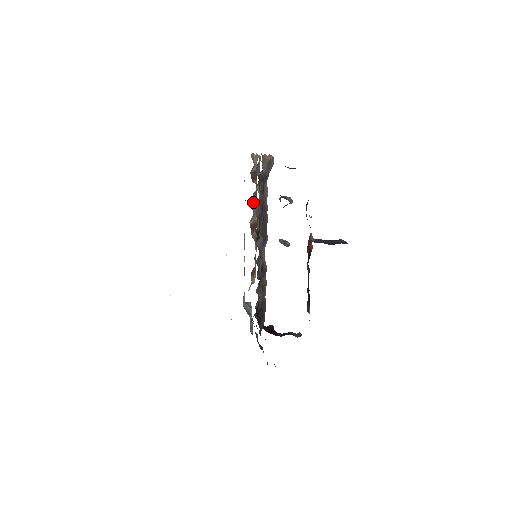
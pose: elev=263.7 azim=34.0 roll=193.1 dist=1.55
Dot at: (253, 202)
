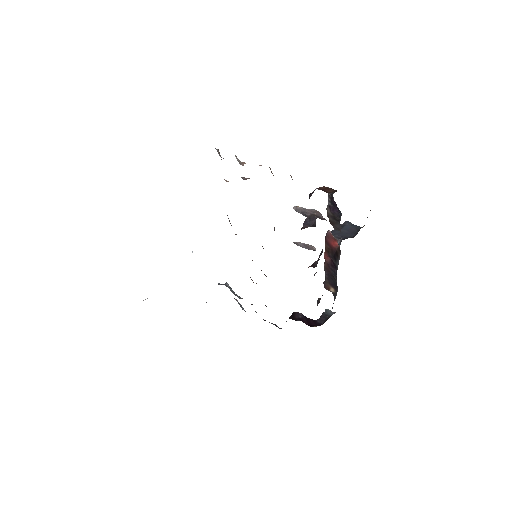
Dot at: occluded
